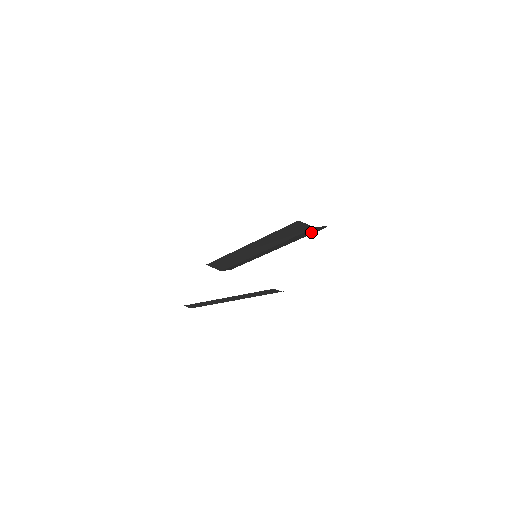
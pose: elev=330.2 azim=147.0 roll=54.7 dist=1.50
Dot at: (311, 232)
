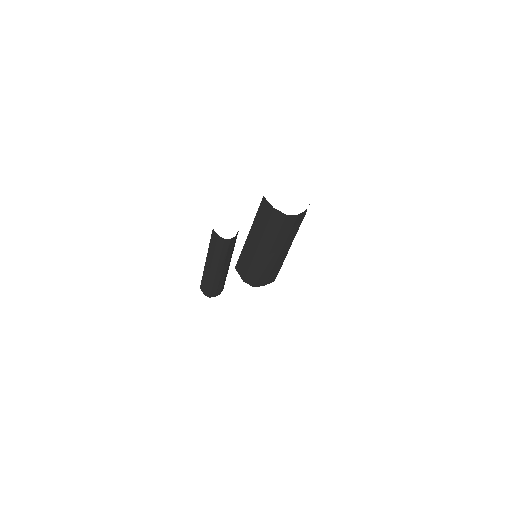
Dot at: (278, 221)
